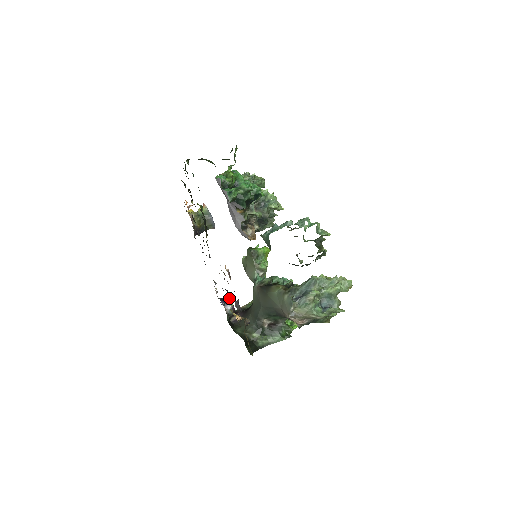
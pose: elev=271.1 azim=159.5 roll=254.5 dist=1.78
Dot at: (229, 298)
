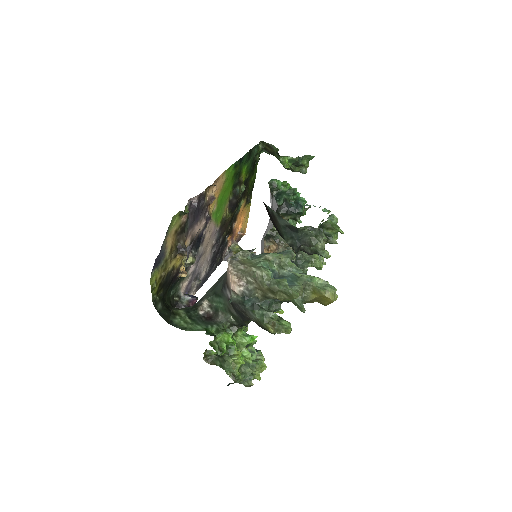
Dot at: (194, 252)
